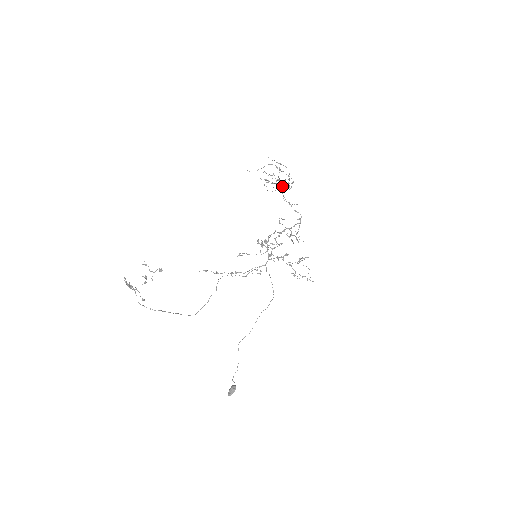
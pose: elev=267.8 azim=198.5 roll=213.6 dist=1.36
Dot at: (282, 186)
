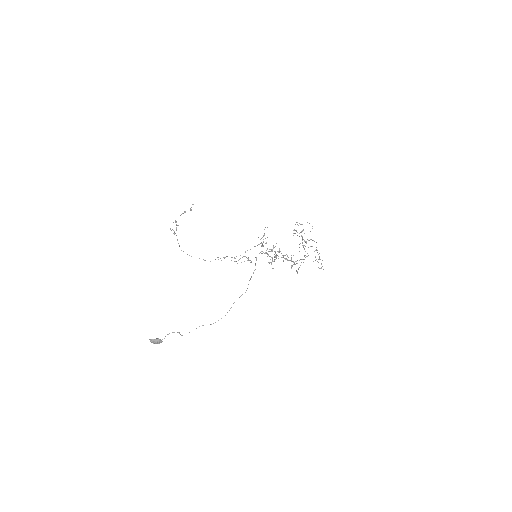
Dot at: (306, 241)
